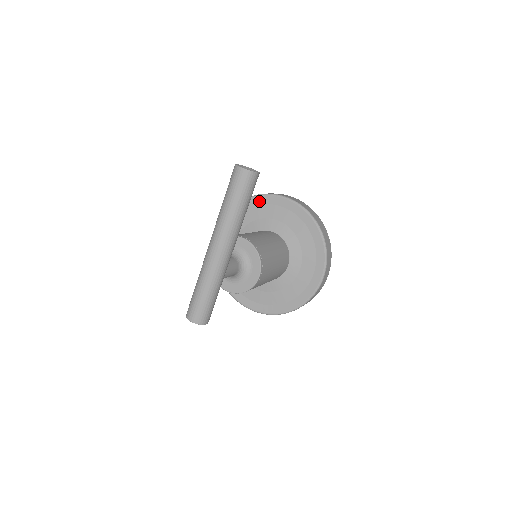
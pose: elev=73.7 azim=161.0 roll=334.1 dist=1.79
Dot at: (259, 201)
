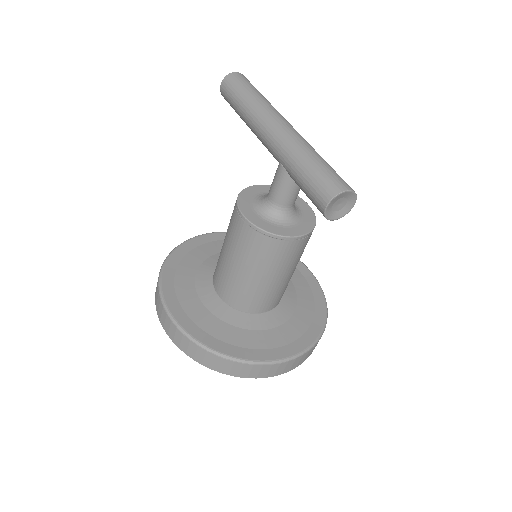
Dot at: (186, 248)
